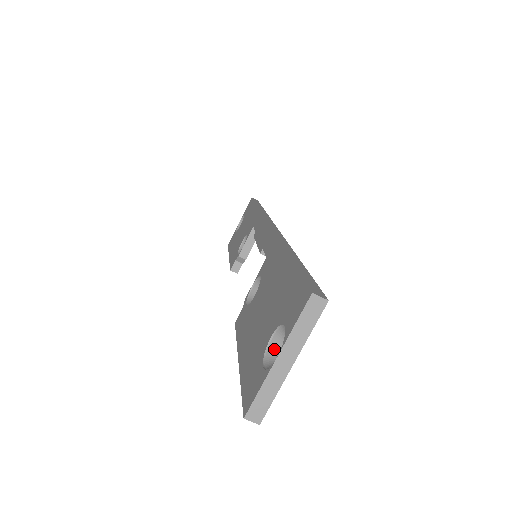
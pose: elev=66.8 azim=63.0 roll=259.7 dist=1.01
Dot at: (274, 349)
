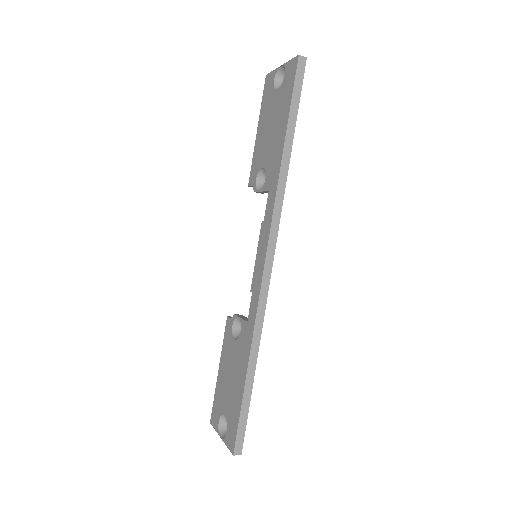
Dot at: occluded
